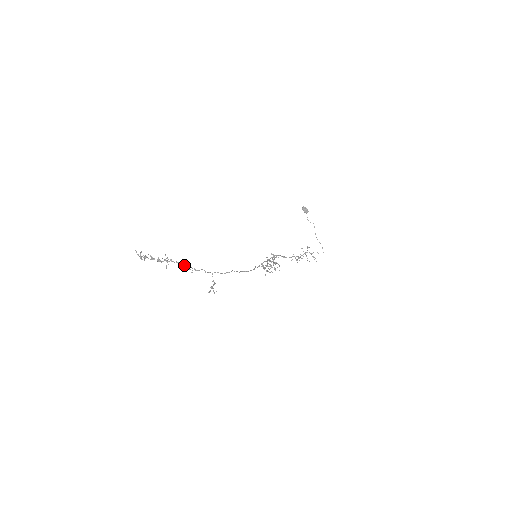
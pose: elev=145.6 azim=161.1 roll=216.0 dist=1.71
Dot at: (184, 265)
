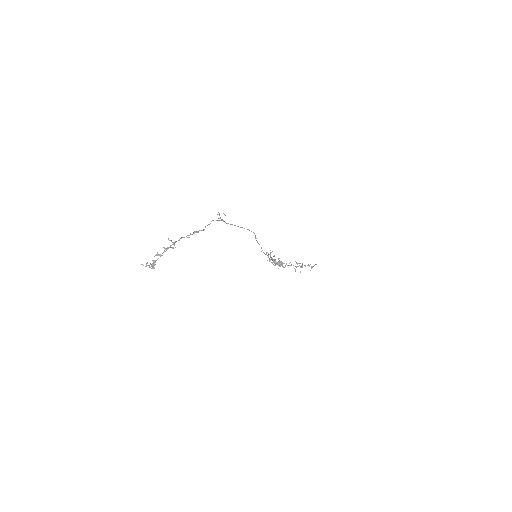
Dot at: (189, 235)
